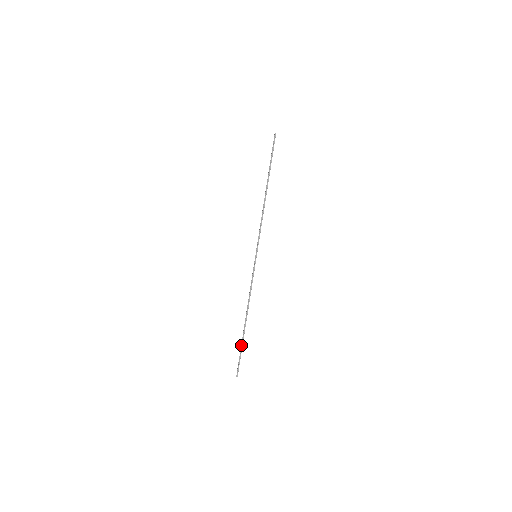
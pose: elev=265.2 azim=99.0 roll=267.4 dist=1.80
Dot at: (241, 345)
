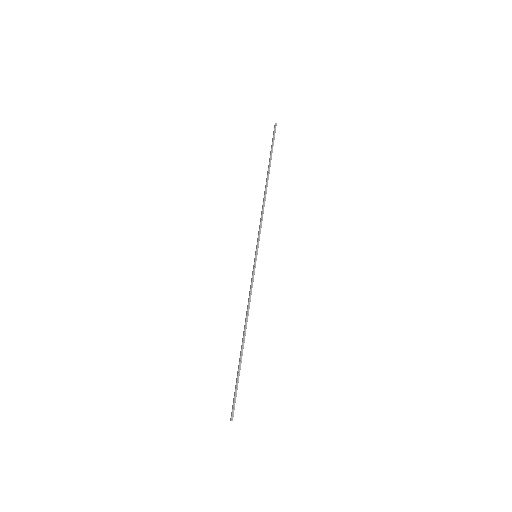
Dot at: (238, 373)
